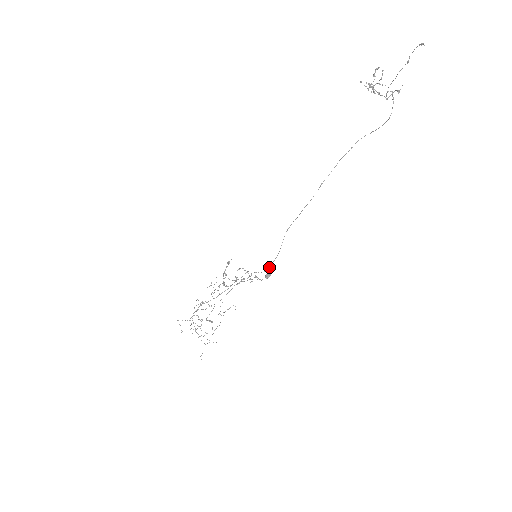
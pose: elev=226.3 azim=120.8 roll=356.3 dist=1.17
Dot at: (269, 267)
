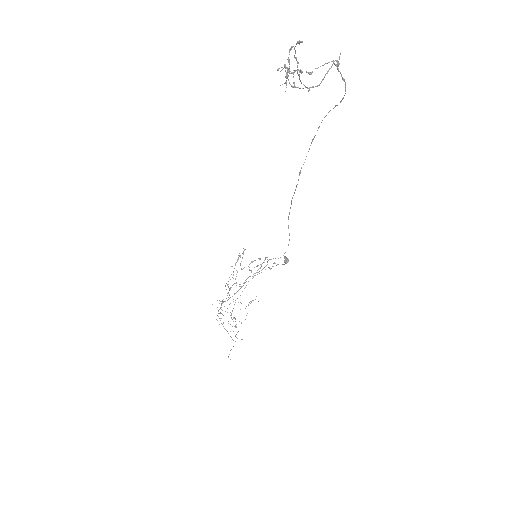
Dot at: (285, 252)
